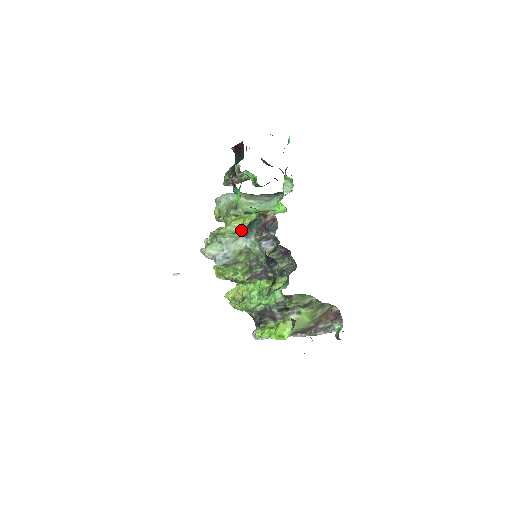
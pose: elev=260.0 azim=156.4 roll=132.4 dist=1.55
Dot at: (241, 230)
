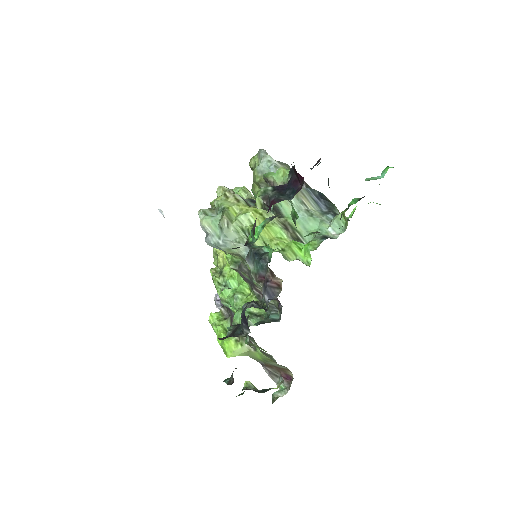
Dot at: occluded
